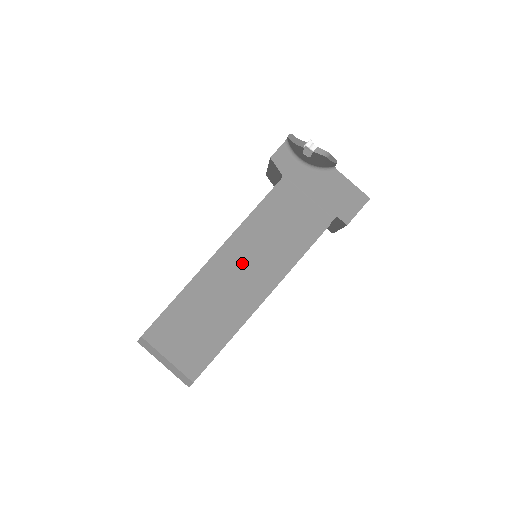
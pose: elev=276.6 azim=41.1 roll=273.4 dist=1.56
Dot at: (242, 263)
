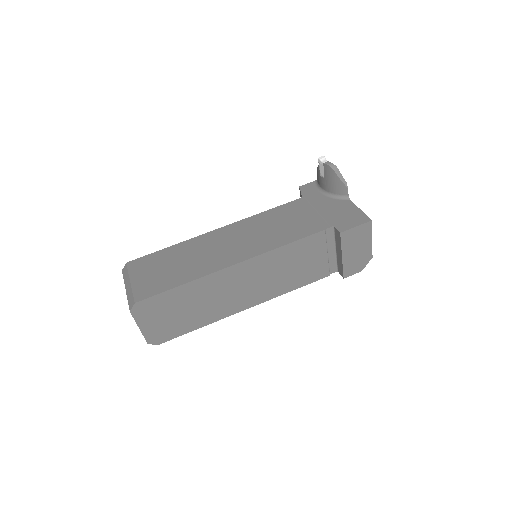
Dot at: (235, 238)
